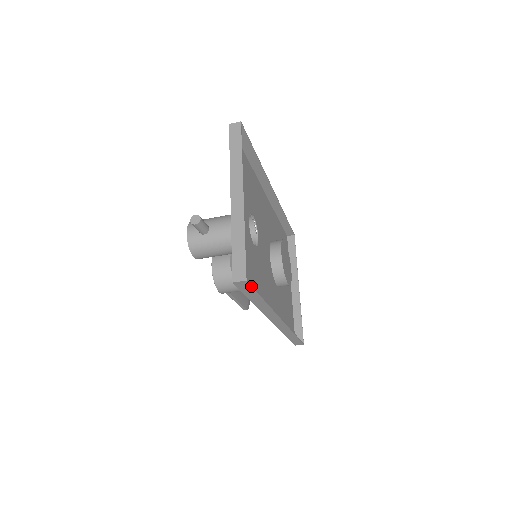
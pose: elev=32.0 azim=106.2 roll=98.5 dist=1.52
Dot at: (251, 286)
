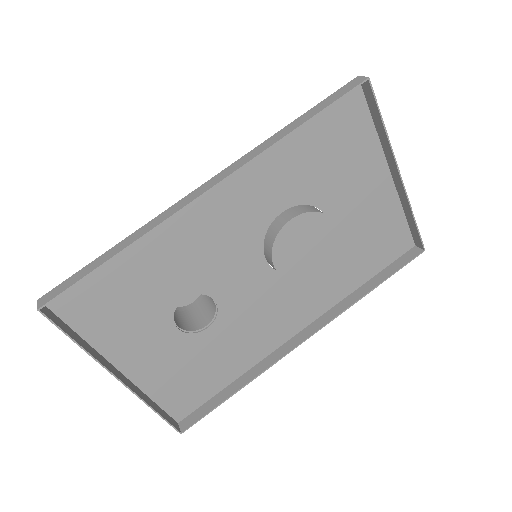
Dot at: (195, 423)
